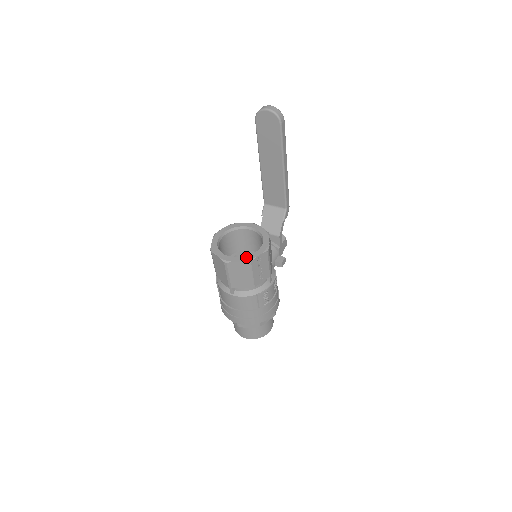
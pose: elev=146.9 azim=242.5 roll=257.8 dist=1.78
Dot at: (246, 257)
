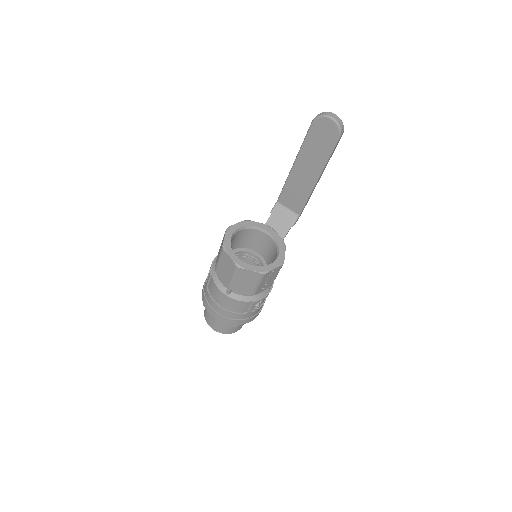
Dot at: (261, 267)
